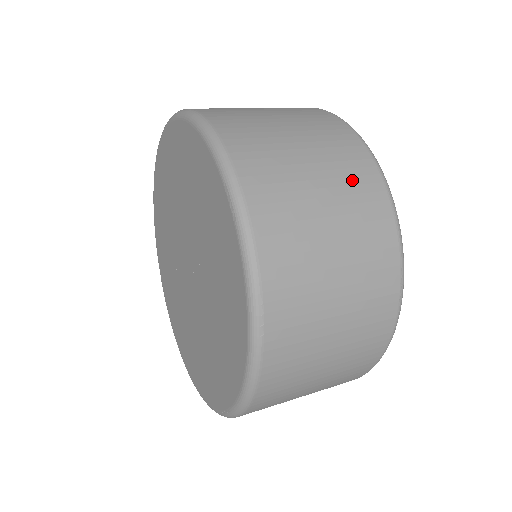
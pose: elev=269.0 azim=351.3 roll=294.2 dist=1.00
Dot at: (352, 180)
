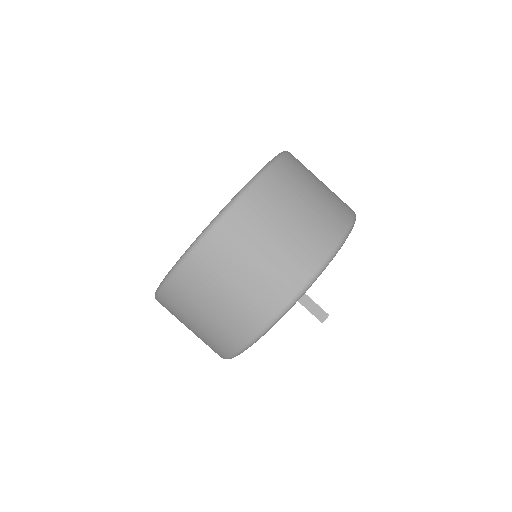
Dot at: (305, 246)
